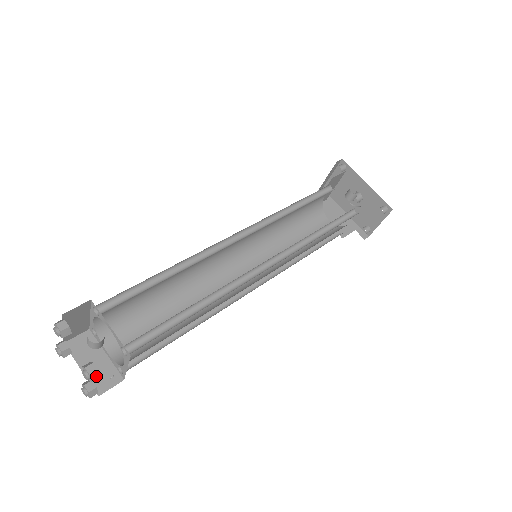
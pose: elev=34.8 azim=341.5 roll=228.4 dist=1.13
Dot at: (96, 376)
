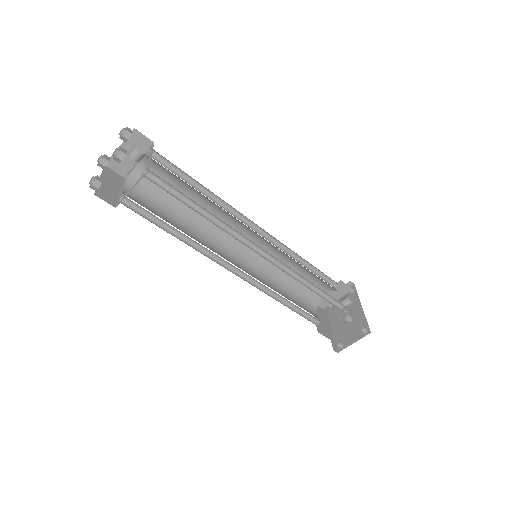
Dot at: (121, 157)
